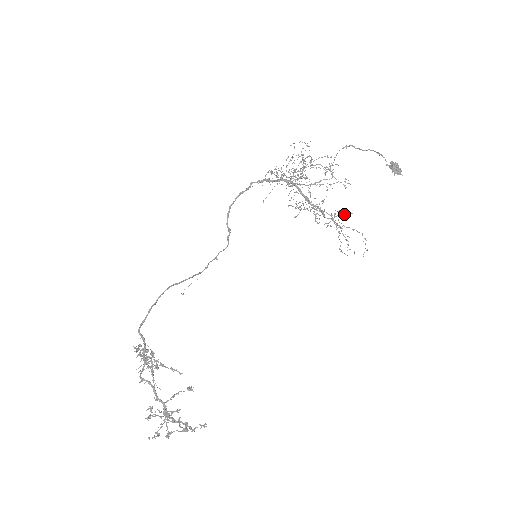
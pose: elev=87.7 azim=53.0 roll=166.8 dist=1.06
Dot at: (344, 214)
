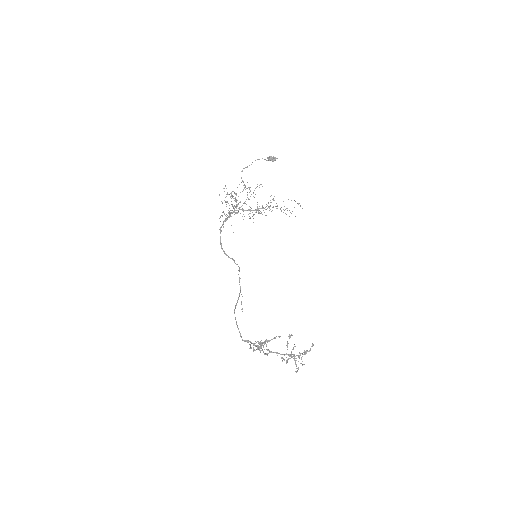
Dot at: (272, 199)
